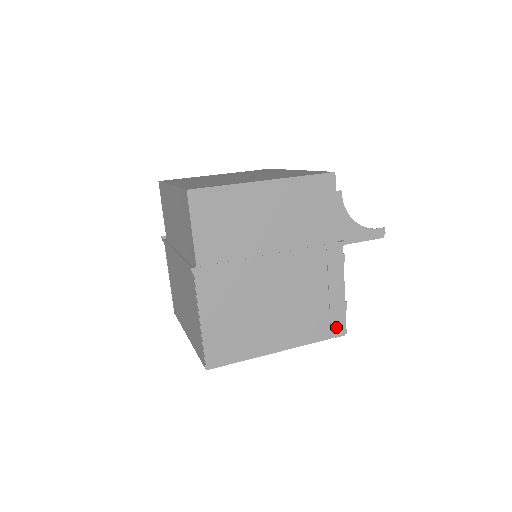
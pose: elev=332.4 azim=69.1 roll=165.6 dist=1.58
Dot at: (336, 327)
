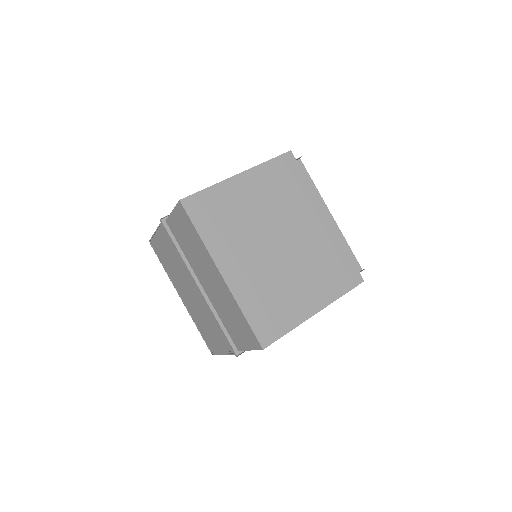
Dot at: occluded
